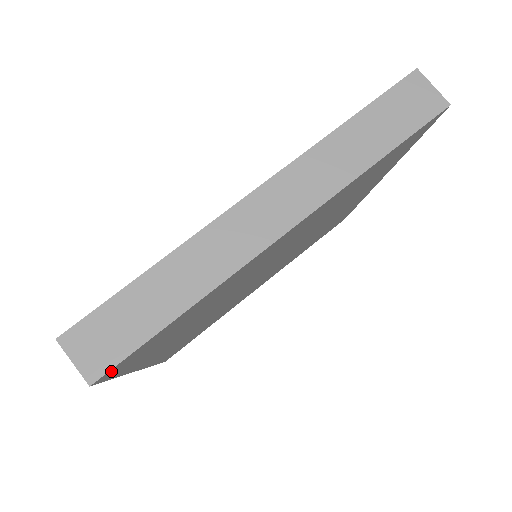
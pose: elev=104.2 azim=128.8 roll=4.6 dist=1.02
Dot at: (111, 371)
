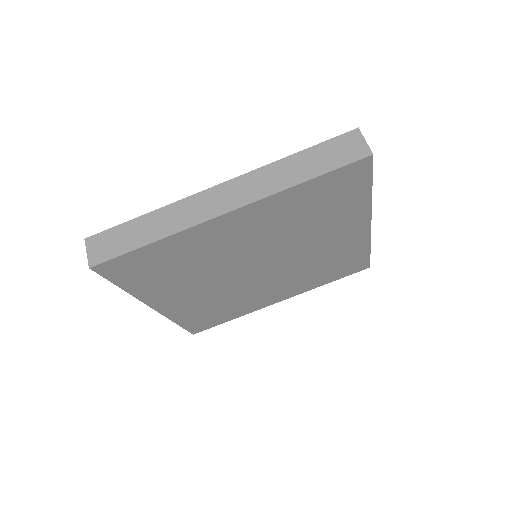
Dot at: (105, 266)
